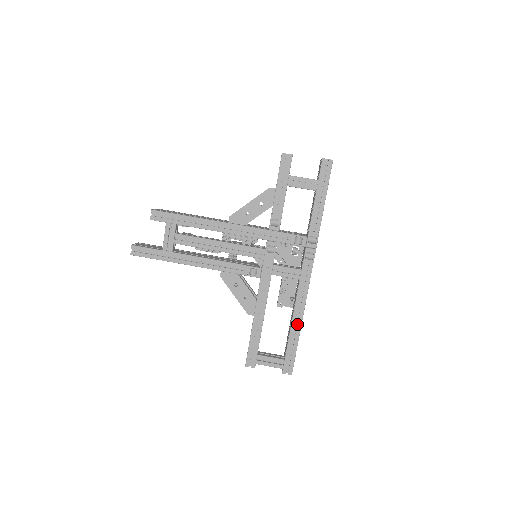
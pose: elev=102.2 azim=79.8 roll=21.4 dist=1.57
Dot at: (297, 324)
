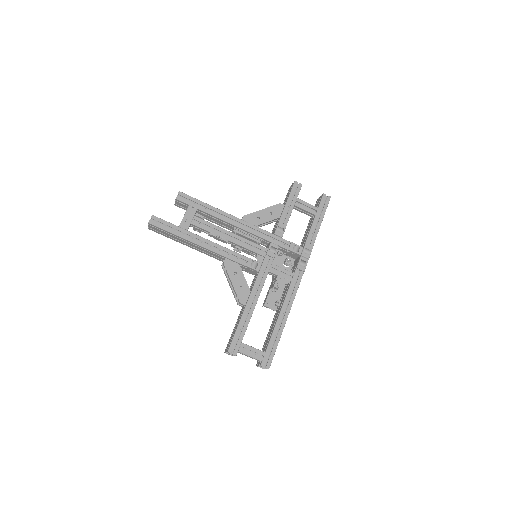
Dot at: (282, 320)
